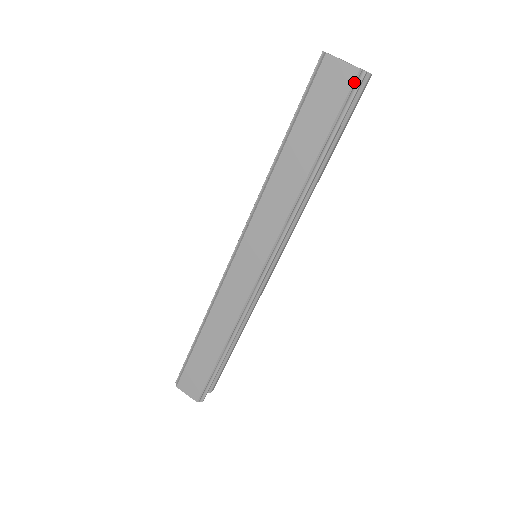
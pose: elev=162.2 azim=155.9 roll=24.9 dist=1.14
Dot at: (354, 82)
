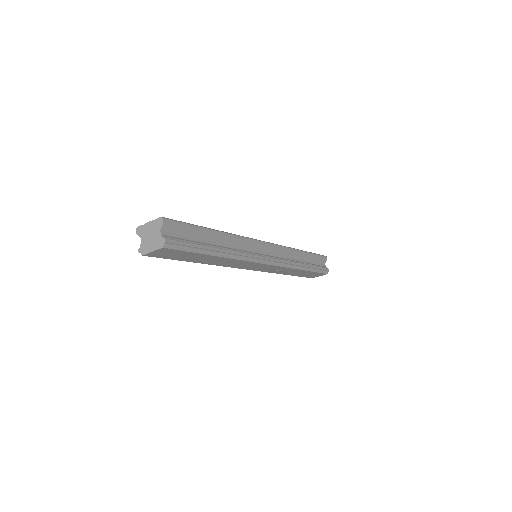
Dot at: (170, 248)
